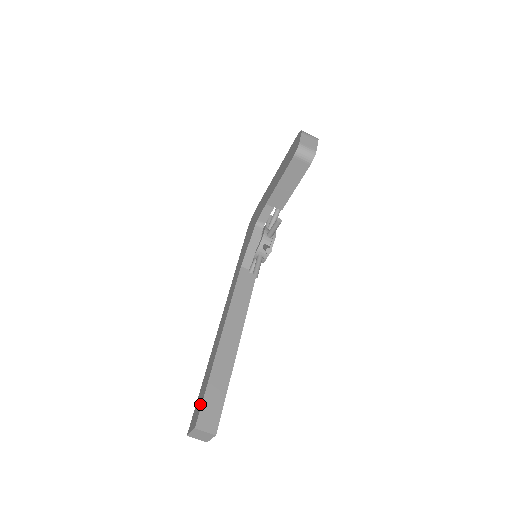
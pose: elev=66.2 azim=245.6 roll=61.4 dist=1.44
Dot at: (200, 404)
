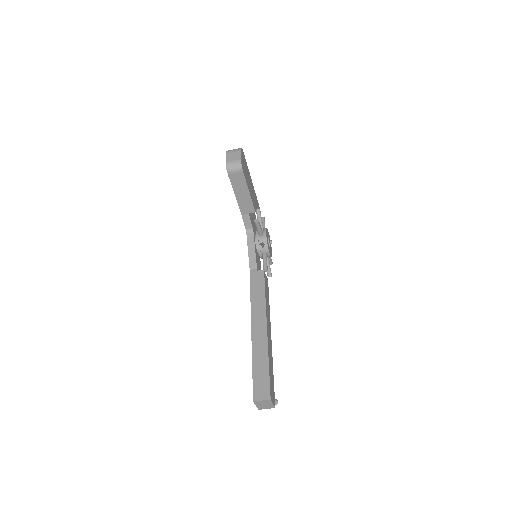
Dot at: (253, 383)
